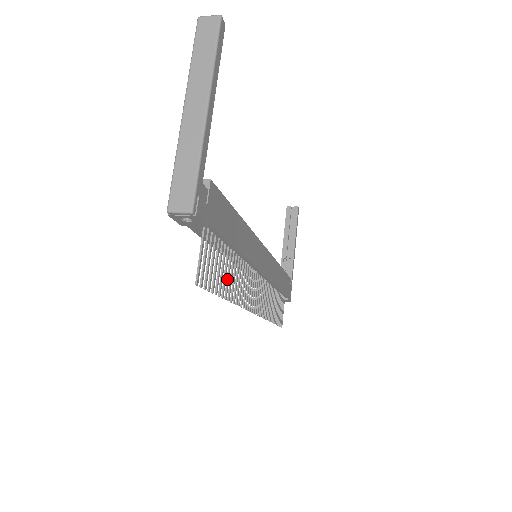
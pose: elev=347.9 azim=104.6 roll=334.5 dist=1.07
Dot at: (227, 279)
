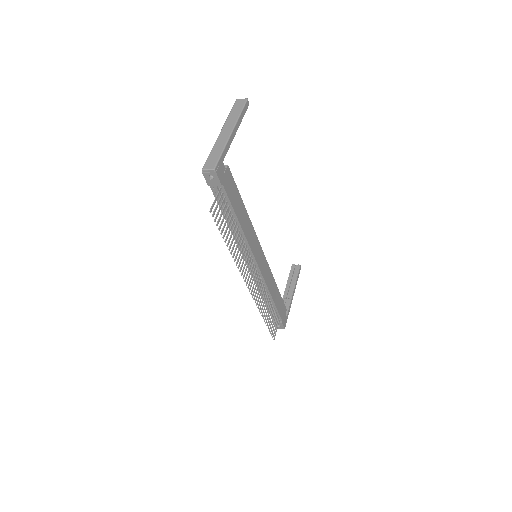
Dot at: (230, 236)
